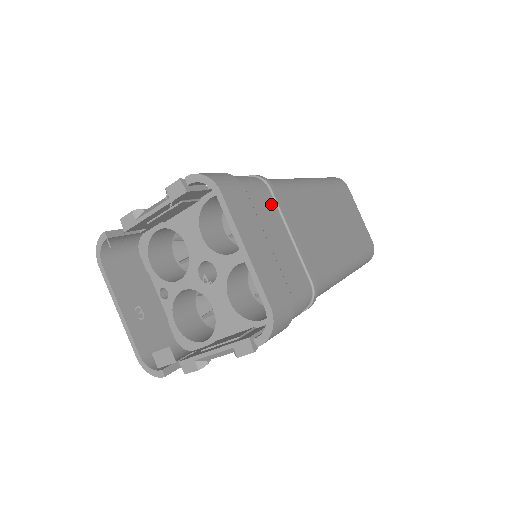
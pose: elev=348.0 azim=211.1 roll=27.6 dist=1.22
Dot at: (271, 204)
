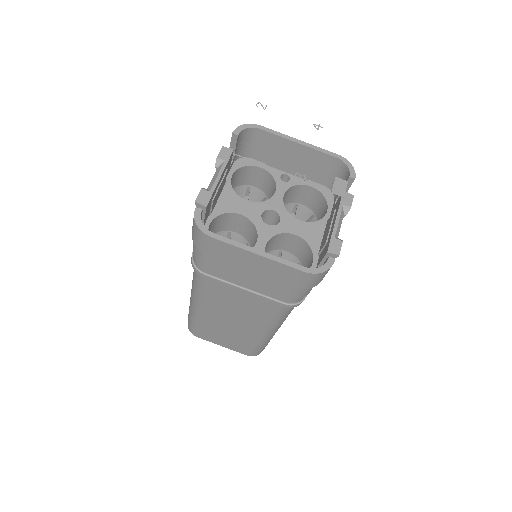
Dot at: occluded
